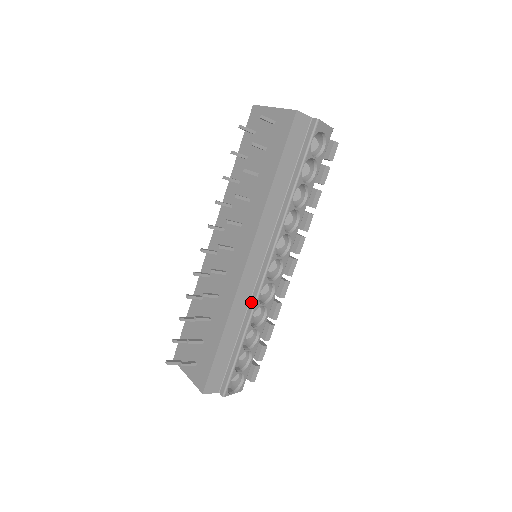
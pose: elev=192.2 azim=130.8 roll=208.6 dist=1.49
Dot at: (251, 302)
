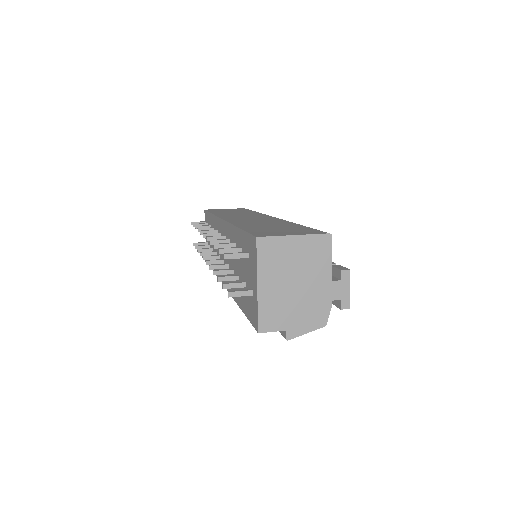
Dot at: occluded
